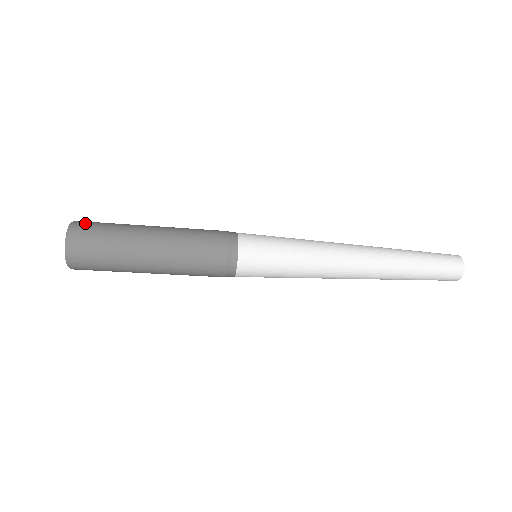
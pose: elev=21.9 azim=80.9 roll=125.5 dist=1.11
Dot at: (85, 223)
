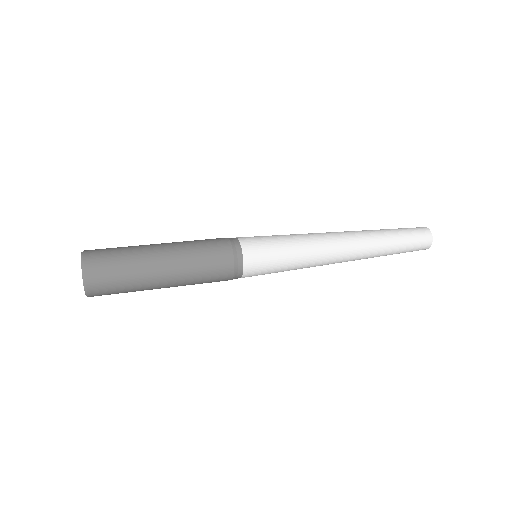
Dot at: (96, 262)
